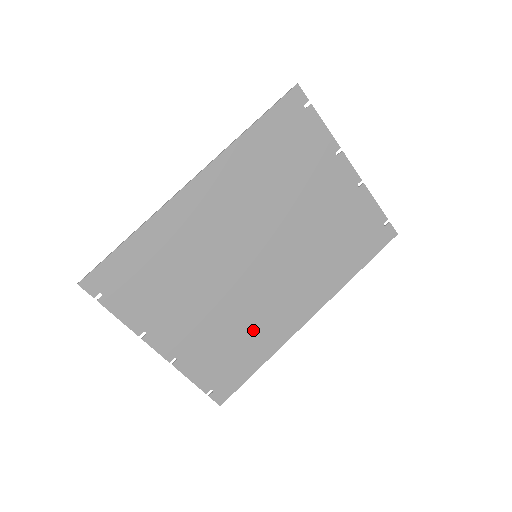
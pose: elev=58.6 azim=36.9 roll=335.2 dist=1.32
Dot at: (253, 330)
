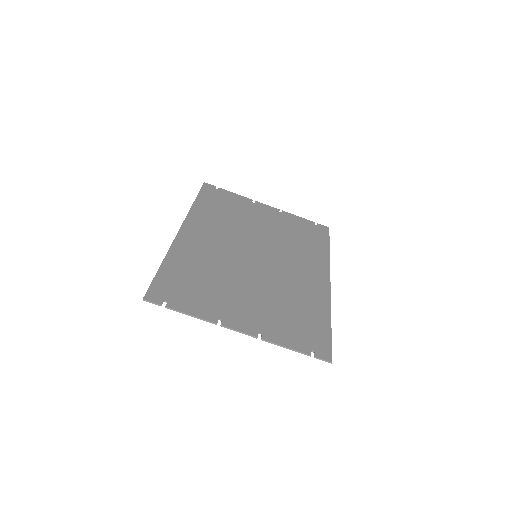
Dot at: (299, 299)
